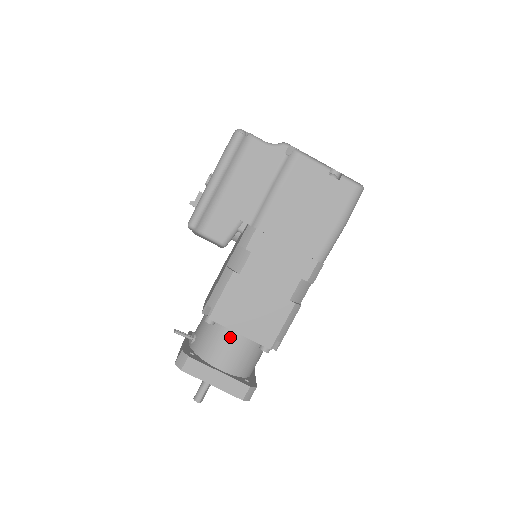
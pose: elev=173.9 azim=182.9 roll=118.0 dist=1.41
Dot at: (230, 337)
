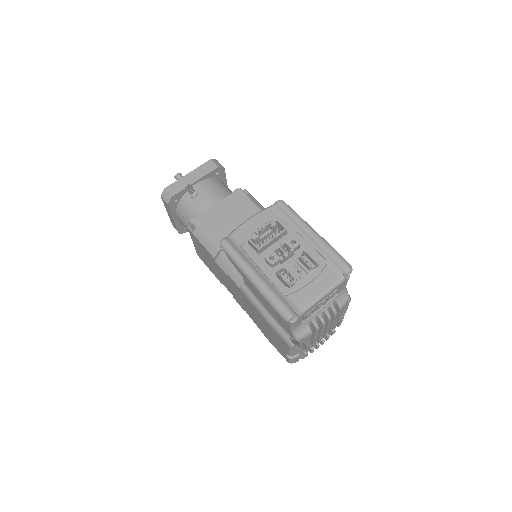
Dot at: occluded
